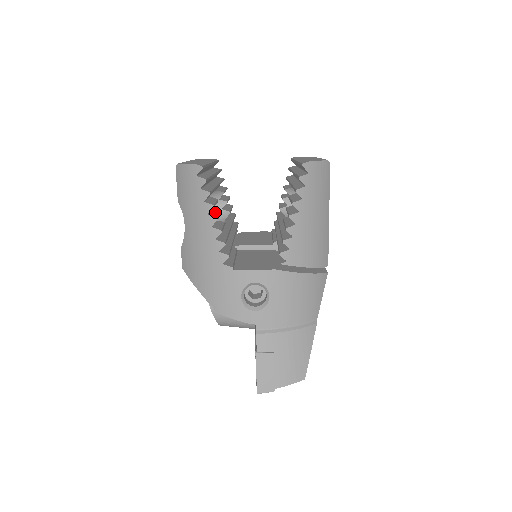
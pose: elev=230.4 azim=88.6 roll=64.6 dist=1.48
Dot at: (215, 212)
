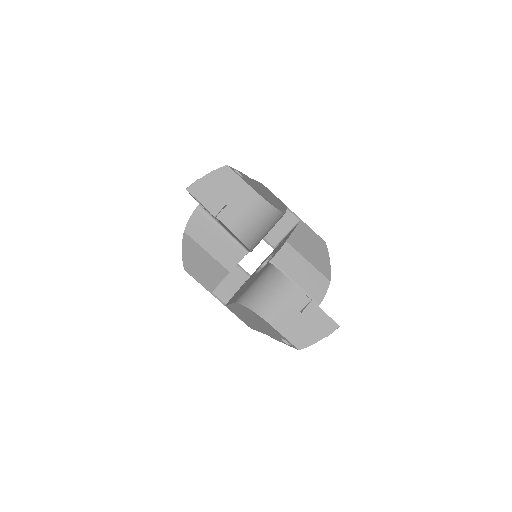
Dot at: occluded
